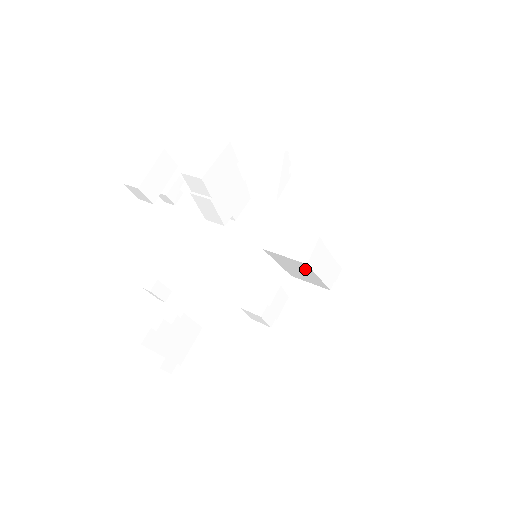
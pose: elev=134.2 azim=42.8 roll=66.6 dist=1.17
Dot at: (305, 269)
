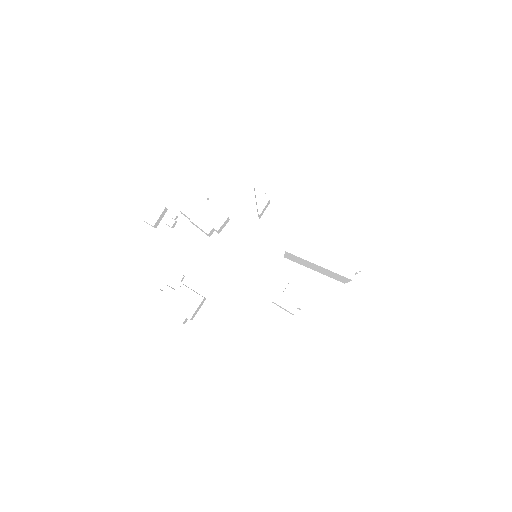
Dot at: (303, 260)
